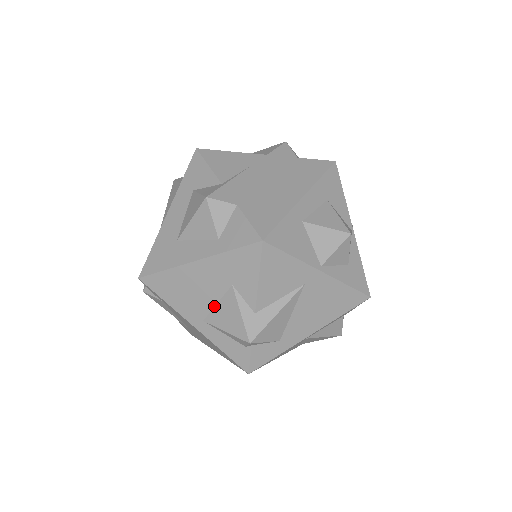
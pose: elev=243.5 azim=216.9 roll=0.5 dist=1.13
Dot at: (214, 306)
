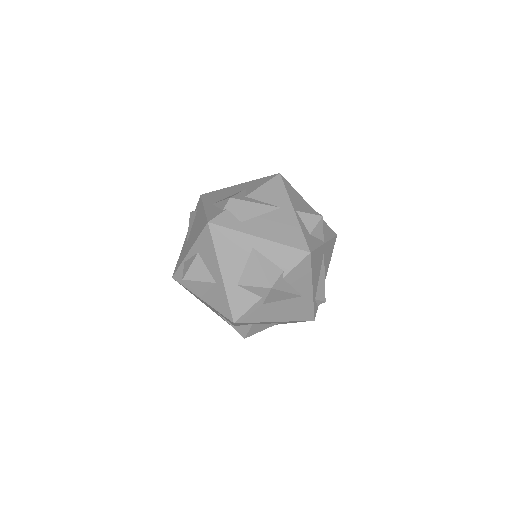
Dot at: occluded
